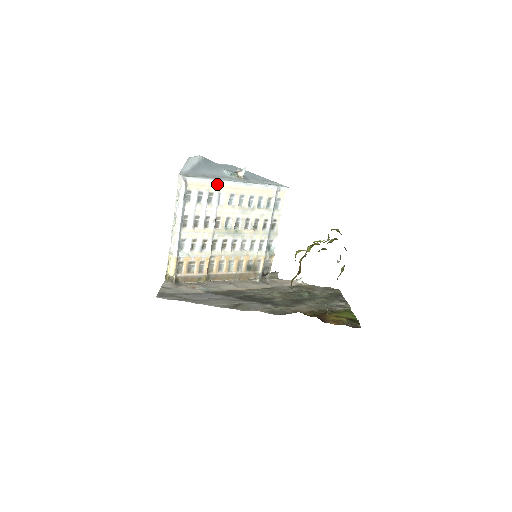
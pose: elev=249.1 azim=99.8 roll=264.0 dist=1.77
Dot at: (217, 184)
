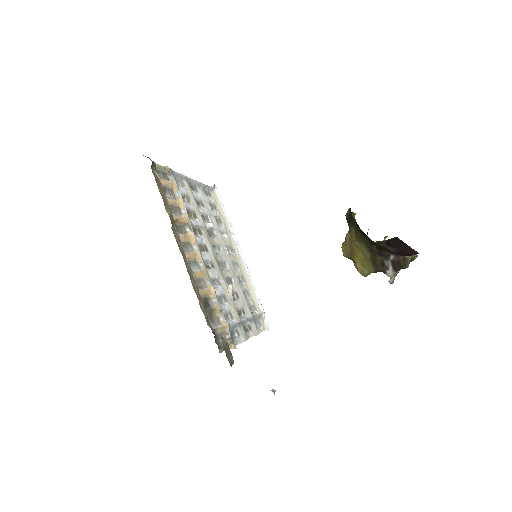
Dot at: (228, 227)
